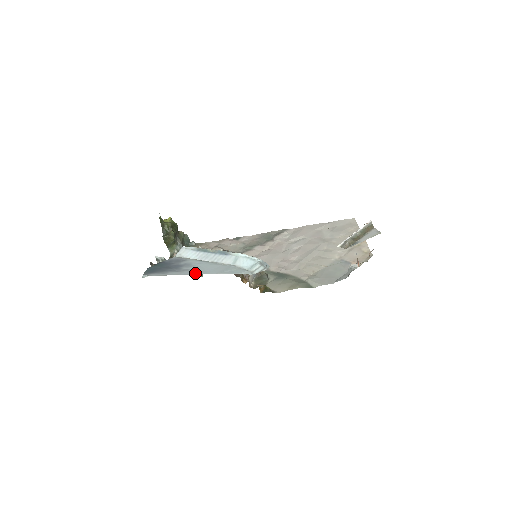
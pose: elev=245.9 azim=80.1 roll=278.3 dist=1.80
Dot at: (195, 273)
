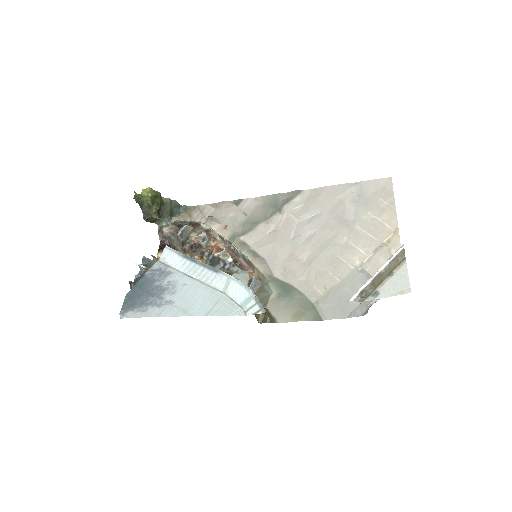
Dot at: (178, 313)
